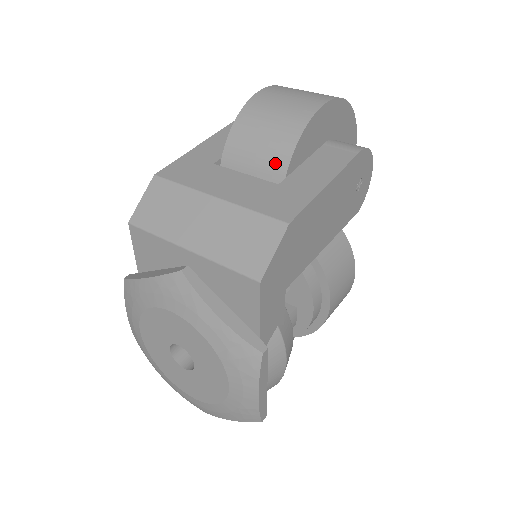
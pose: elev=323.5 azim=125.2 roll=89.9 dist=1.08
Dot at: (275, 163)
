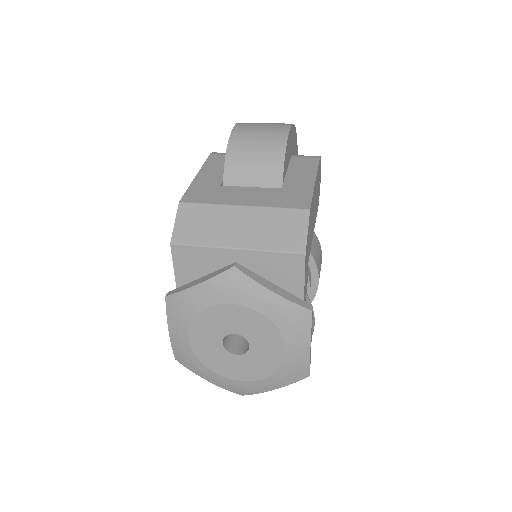
Dot at: (271, 175)
